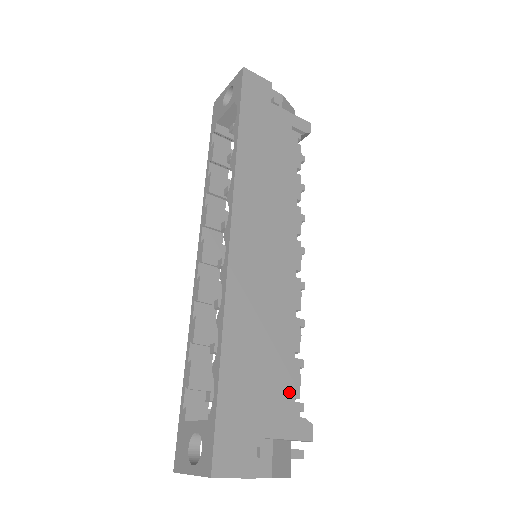
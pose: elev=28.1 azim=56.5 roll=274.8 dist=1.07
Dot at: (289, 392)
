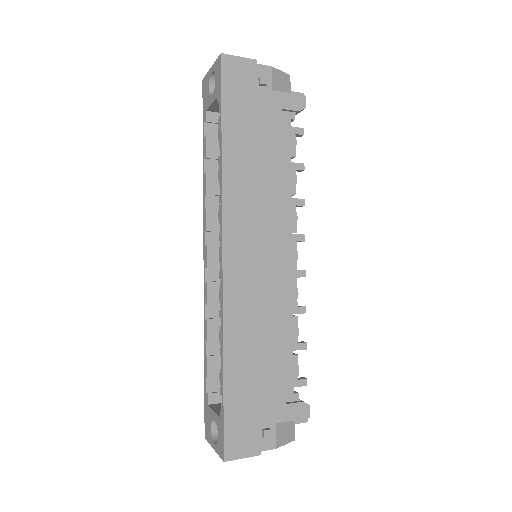
Dot at: (288, 382)
